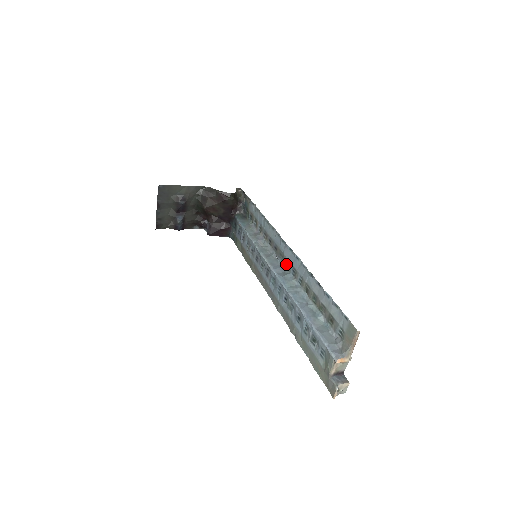
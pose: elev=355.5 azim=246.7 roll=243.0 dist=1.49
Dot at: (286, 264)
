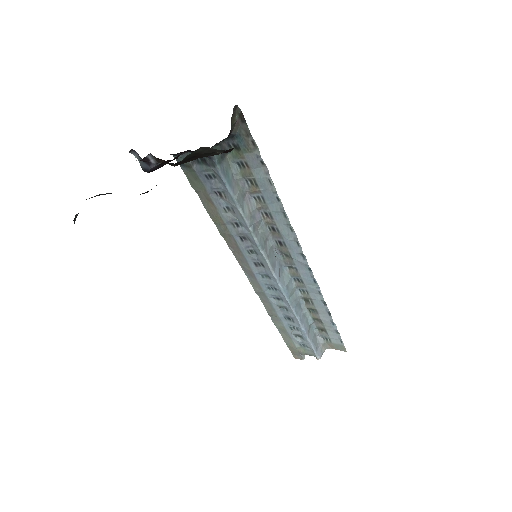
Dot at: (290, 267)
